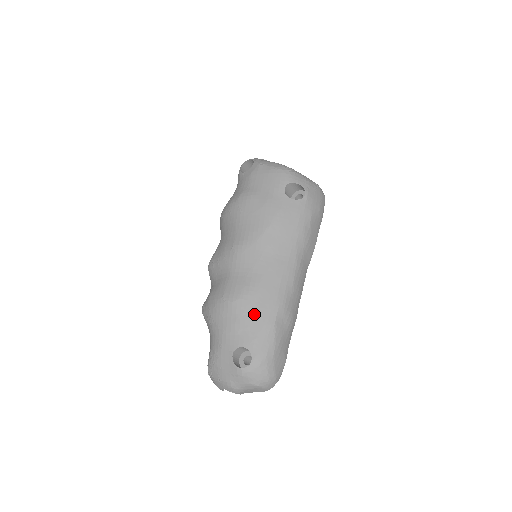
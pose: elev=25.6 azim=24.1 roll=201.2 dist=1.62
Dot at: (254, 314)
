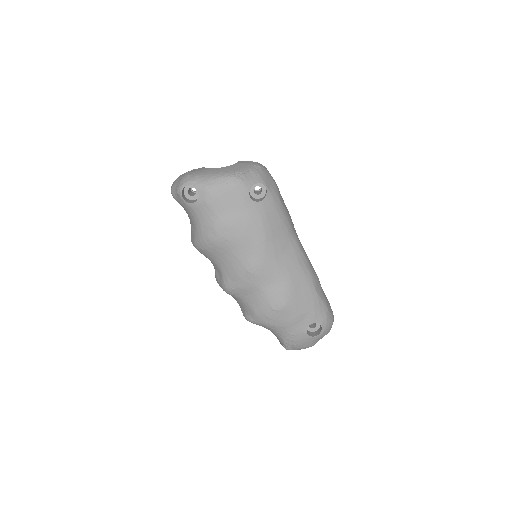
Dot at: (303, 302)
